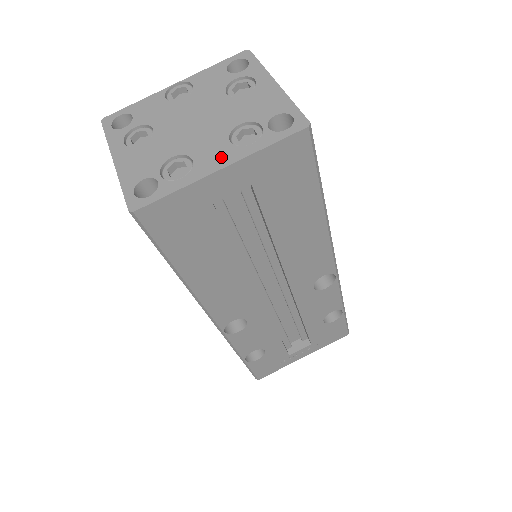
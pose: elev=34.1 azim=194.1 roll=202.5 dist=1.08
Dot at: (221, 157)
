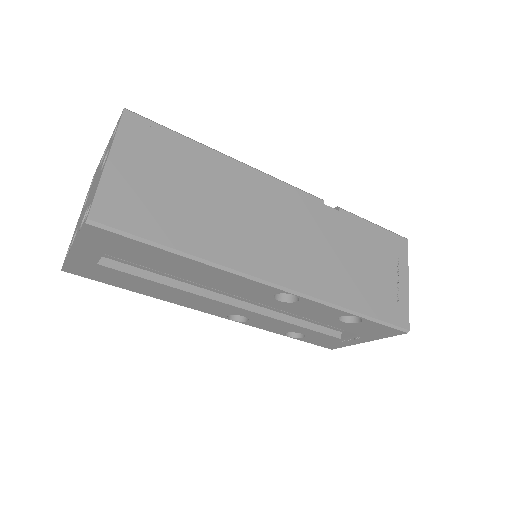
Dot at: (75, 238)
